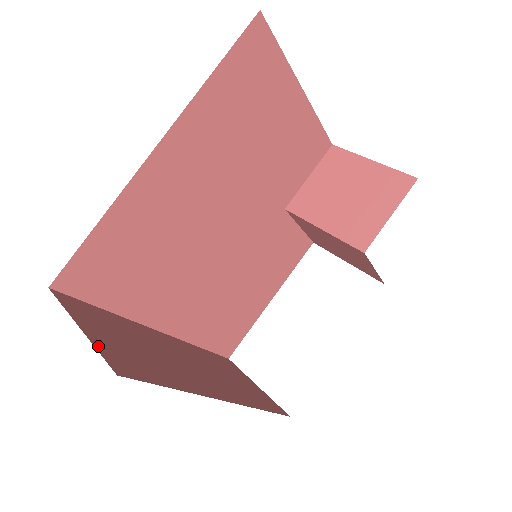
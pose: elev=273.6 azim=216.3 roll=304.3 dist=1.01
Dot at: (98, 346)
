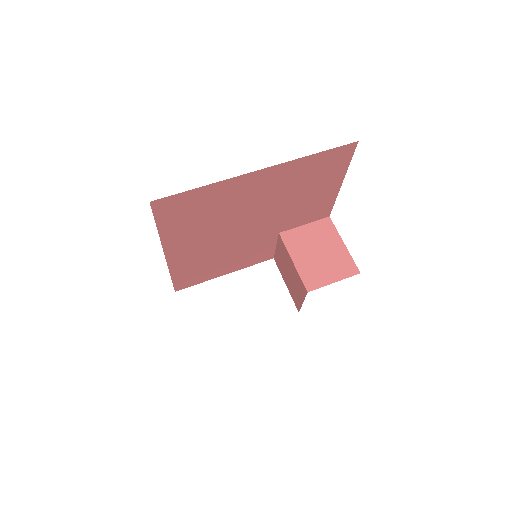
Dot at: occluded
